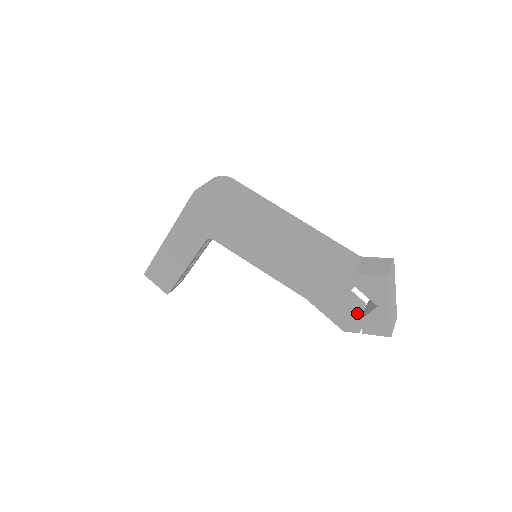
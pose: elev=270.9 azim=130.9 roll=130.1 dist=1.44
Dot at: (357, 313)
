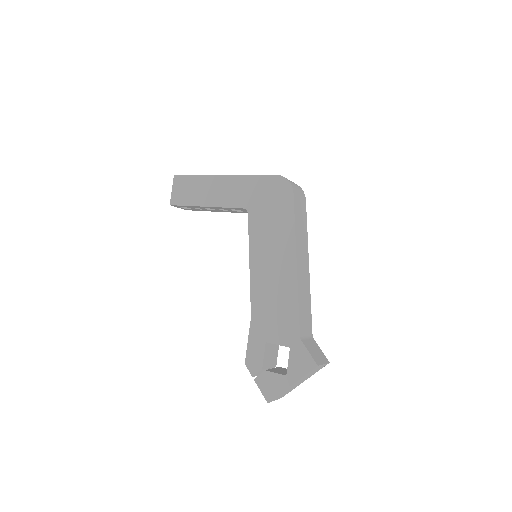
Dot at: (267, 364)
